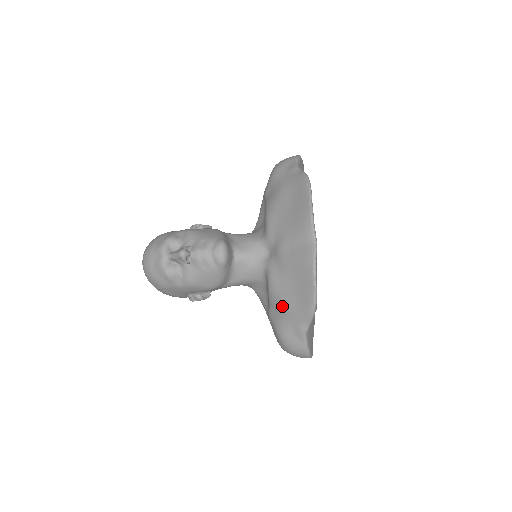
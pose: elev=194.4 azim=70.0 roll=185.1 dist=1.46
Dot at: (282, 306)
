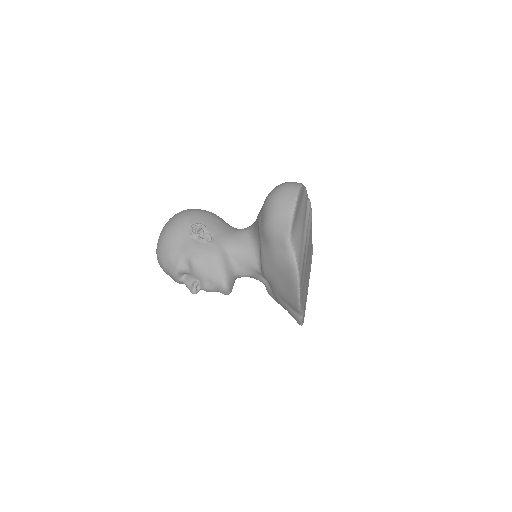
Dot at: occluded
